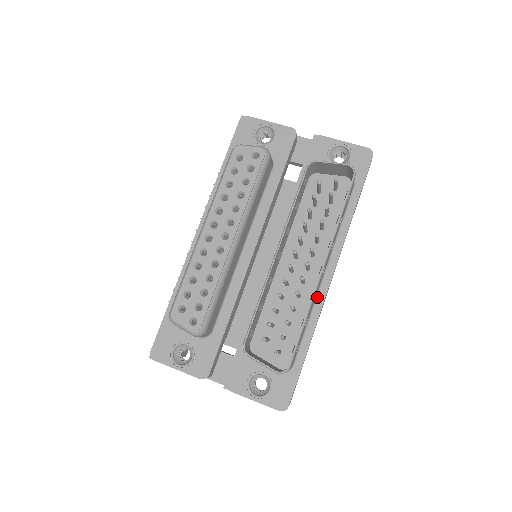
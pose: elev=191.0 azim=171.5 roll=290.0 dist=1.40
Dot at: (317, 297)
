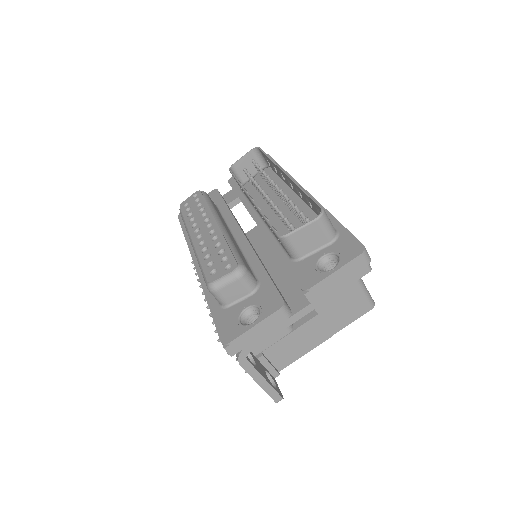
Dot at: occluded
